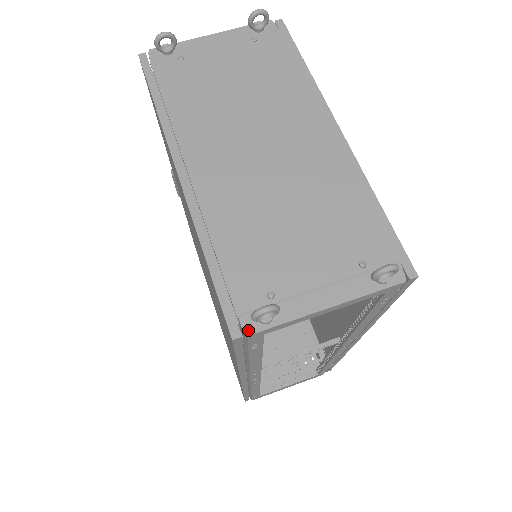
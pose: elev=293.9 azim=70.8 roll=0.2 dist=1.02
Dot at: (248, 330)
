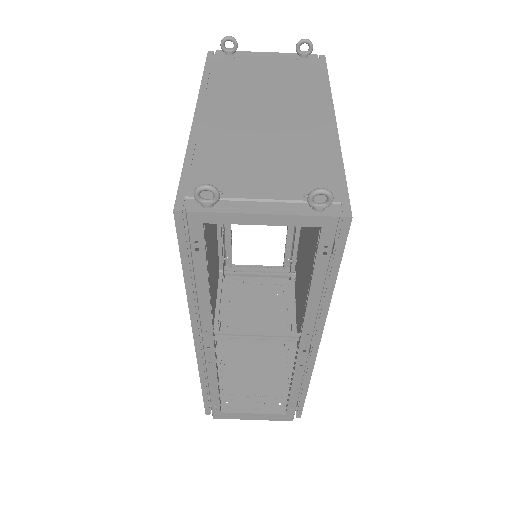
Dot at: (189, 208)
